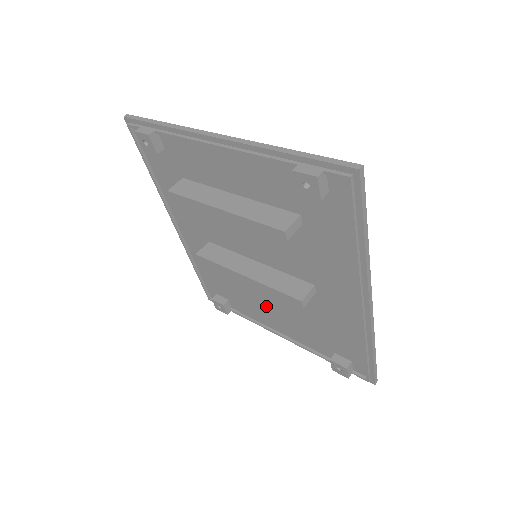
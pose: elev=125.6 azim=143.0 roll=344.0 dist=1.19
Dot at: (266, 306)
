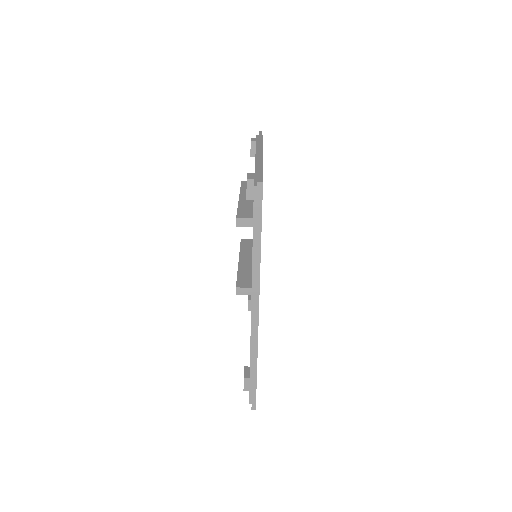
Dot at: occluded
